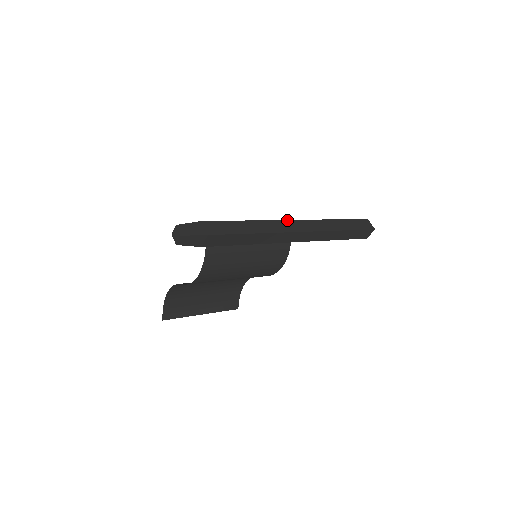
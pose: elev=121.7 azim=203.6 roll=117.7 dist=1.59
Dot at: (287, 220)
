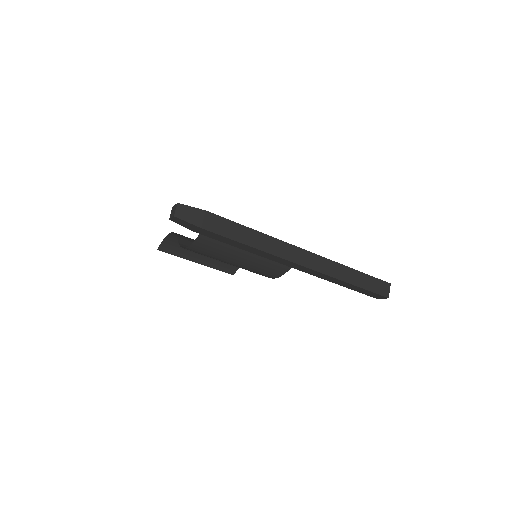
Dot at: (298, 247)
